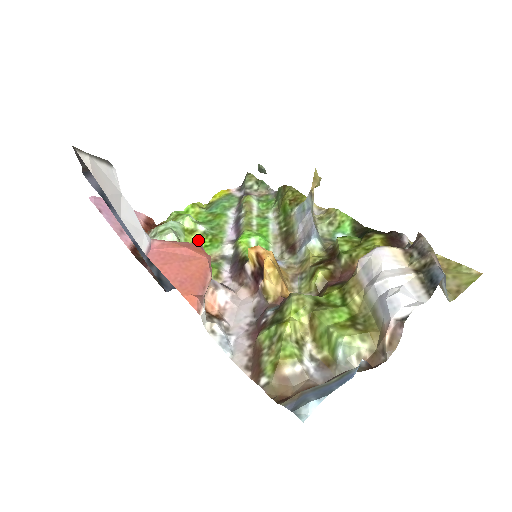
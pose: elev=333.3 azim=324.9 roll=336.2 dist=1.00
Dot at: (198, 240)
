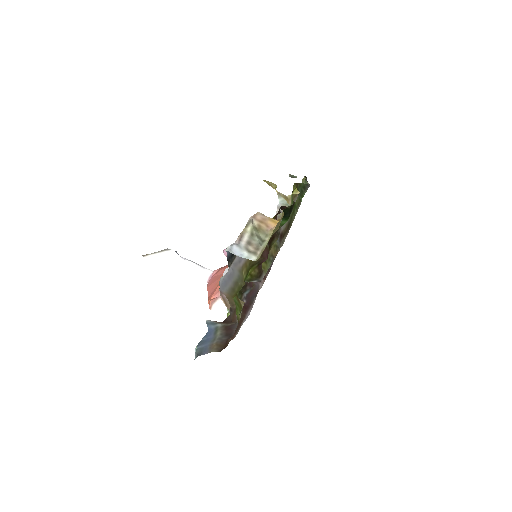
Dot at: occluded
